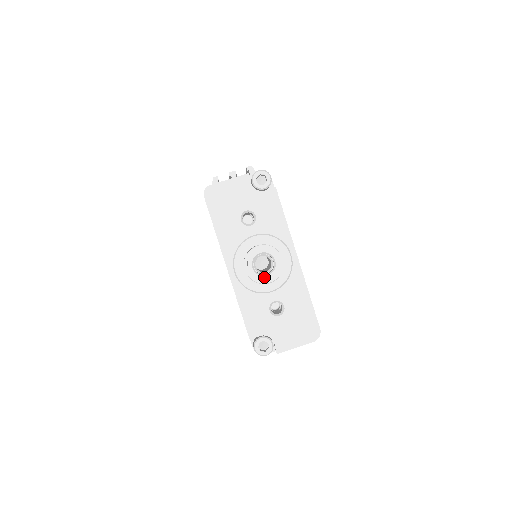
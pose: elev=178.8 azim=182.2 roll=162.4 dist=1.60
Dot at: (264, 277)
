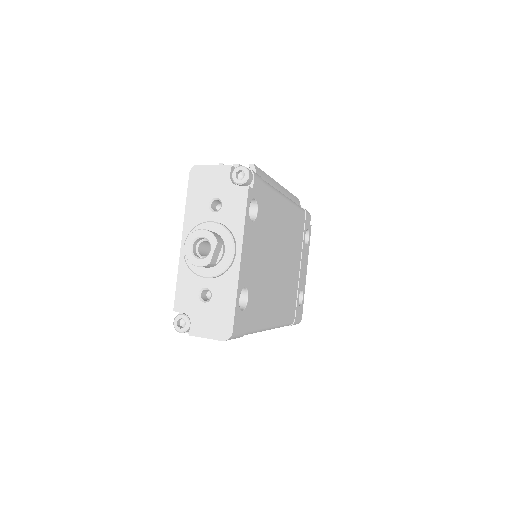
Dot at: (196, 259)
